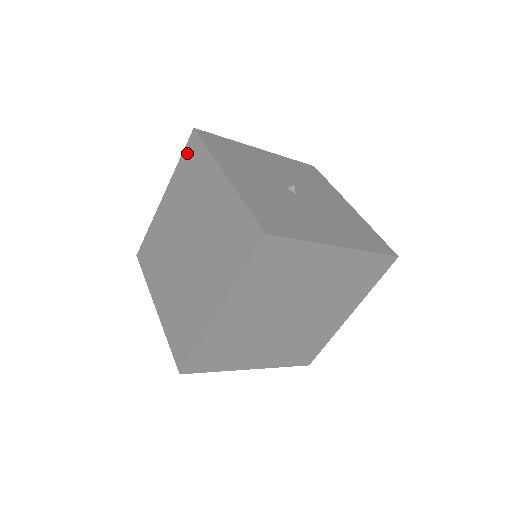
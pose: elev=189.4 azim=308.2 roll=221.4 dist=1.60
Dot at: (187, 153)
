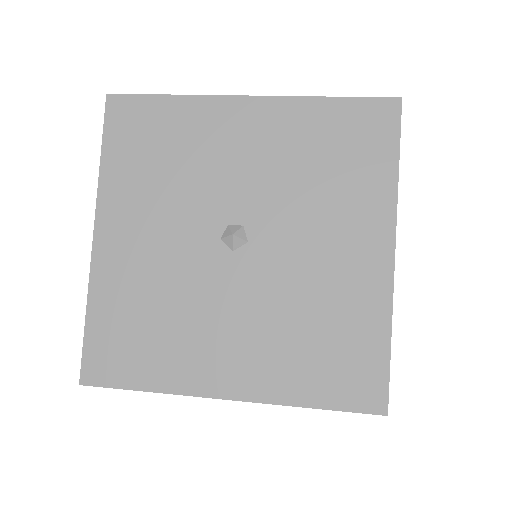
Dot at: occluded
